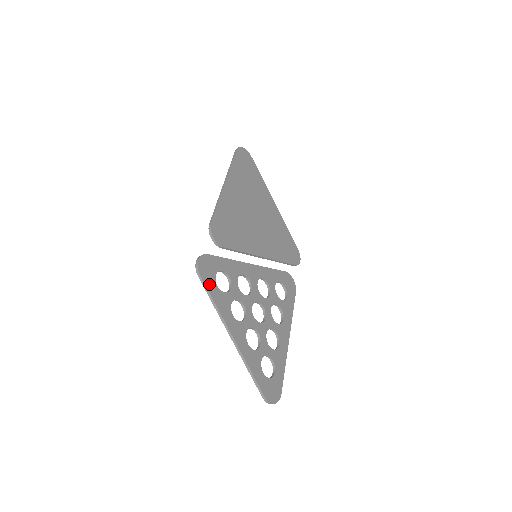
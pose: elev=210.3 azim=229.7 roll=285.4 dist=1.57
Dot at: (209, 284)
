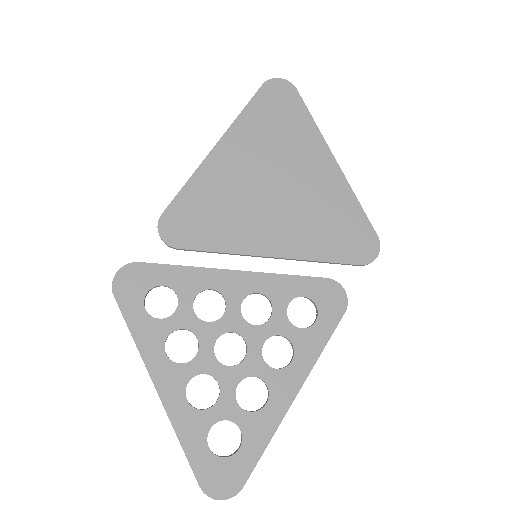
Dot at: (128, 307)
